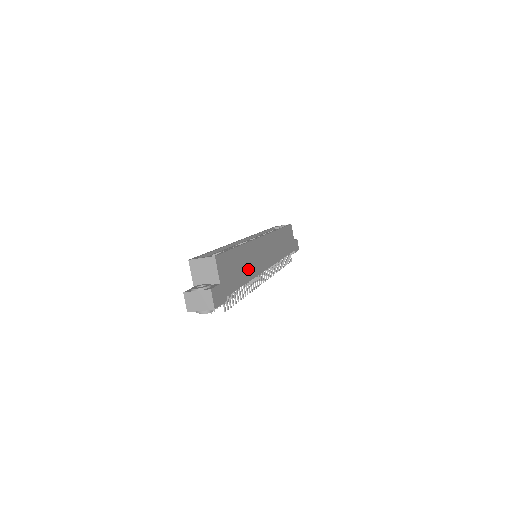
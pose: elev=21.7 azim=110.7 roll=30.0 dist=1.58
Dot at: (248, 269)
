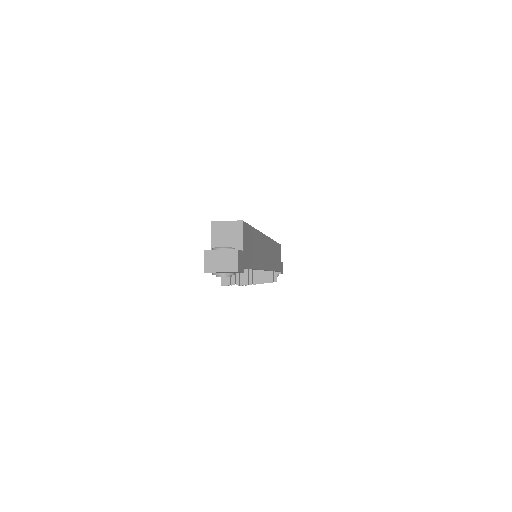
Dot at: (257, 257)
